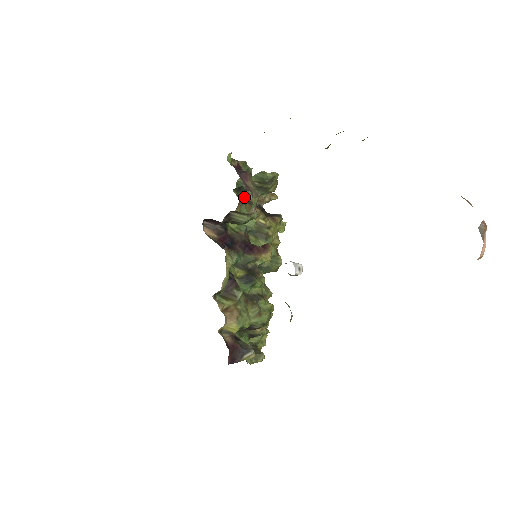
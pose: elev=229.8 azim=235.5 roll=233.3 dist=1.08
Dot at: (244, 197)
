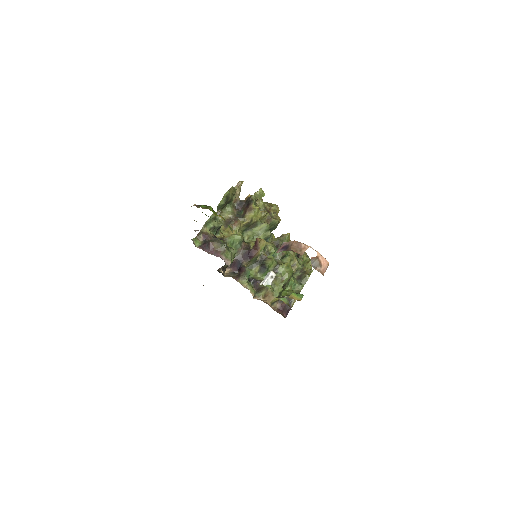
Dot at: (225, 220)
